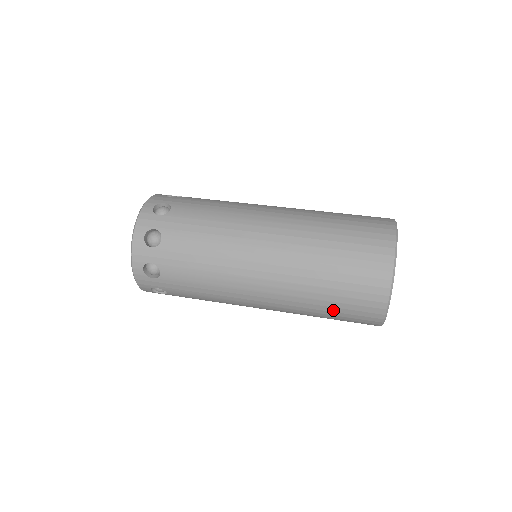
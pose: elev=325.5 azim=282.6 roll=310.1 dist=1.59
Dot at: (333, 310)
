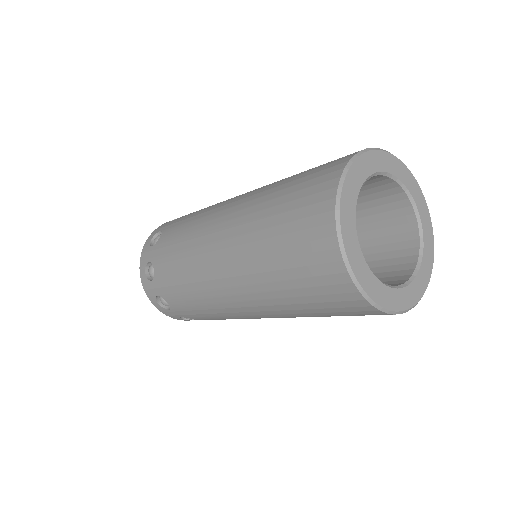
Dot at: (279, 221)
